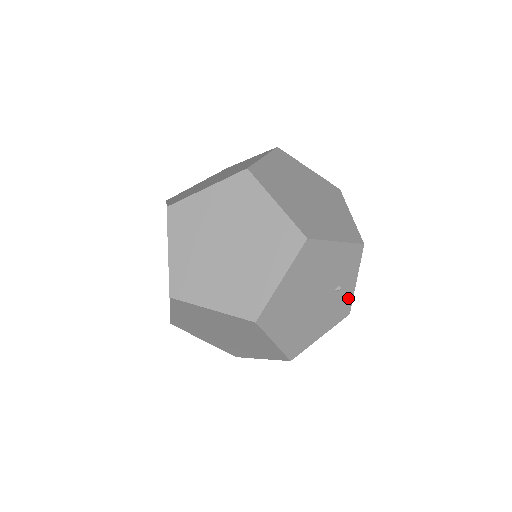
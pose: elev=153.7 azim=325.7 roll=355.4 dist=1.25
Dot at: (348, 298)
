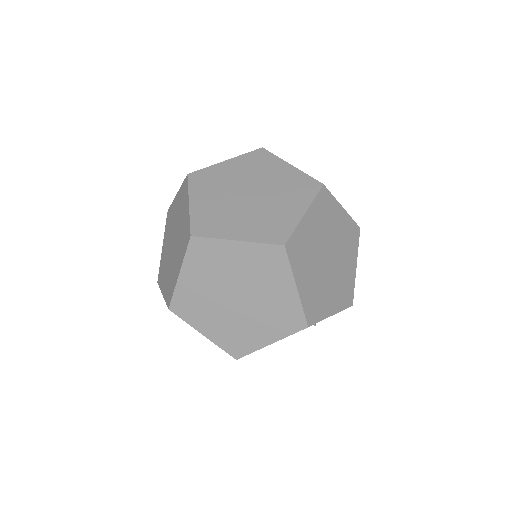
Dot at: occluded
